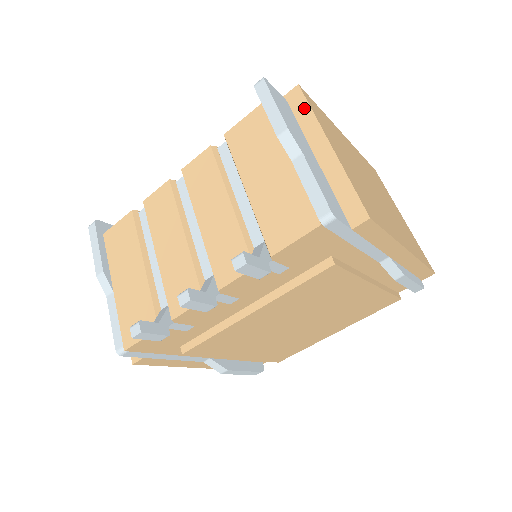
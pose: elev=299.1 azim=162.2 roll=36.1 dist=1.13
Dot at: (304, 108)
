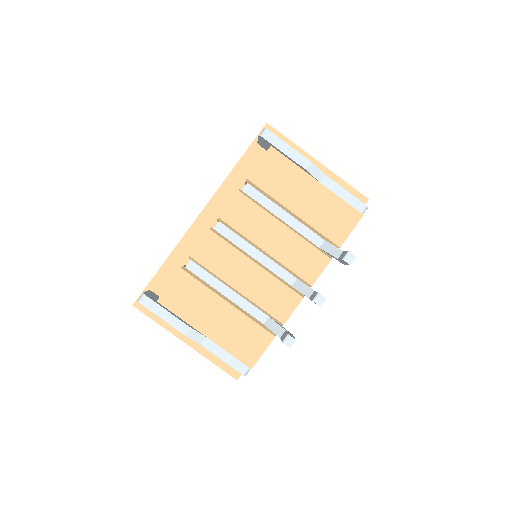
Dot at: occluded
